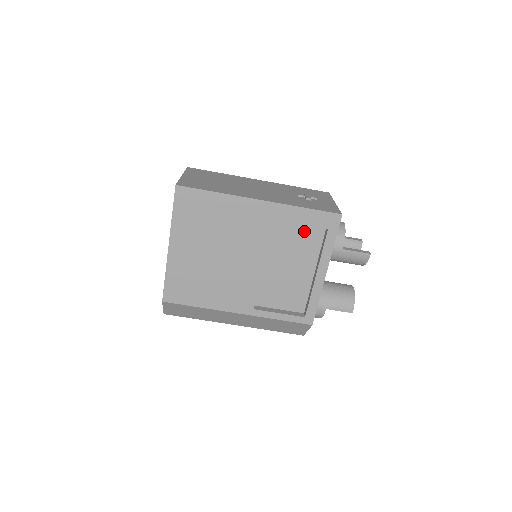
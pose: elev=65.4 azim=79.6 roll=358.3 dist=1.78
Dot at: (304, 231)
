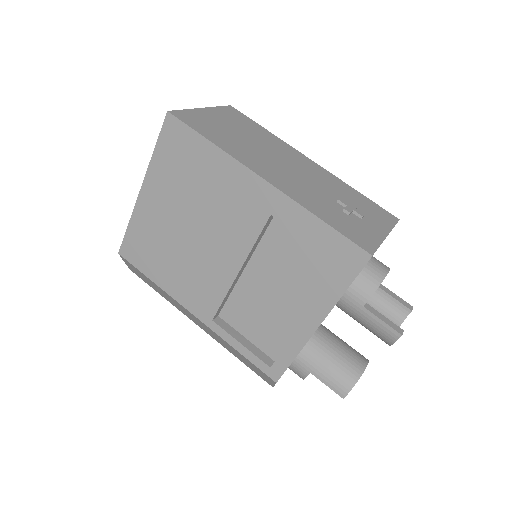
Dot at: (313, 253)
